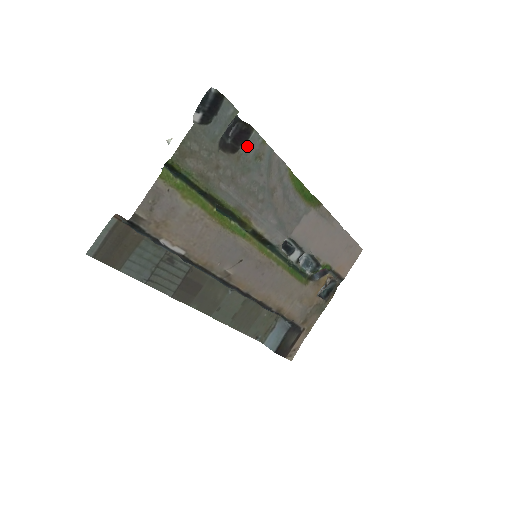
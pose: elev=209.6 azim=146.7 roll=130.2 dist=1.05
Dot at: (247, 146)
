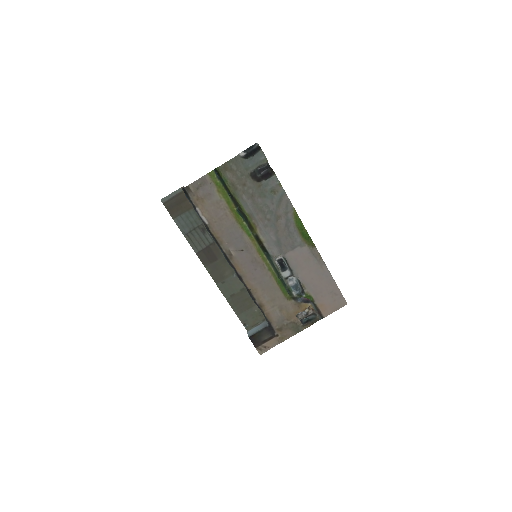
Dot at: (267, 182)
